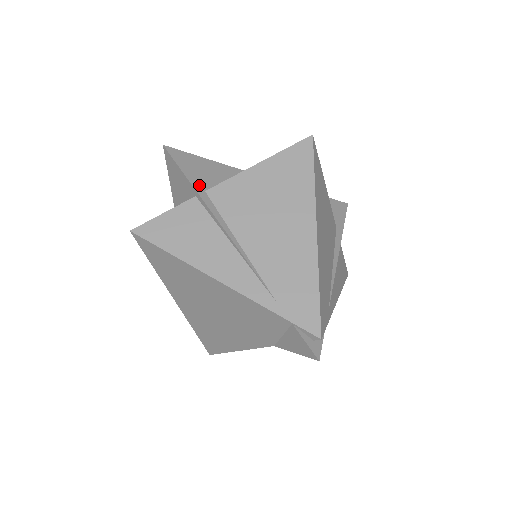
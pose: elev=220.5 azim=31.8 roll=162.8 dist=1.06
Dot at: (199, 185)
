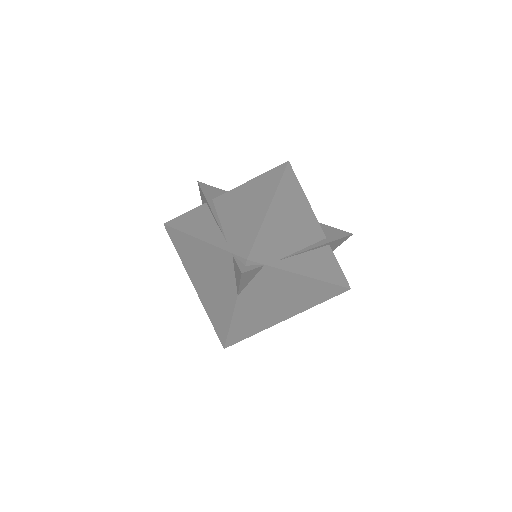
Dot at: (210, 197)
